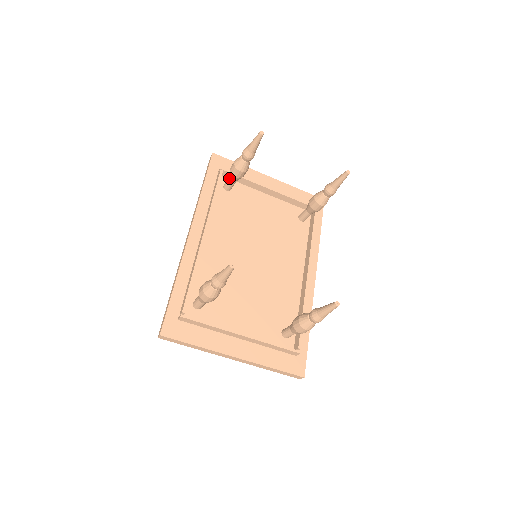
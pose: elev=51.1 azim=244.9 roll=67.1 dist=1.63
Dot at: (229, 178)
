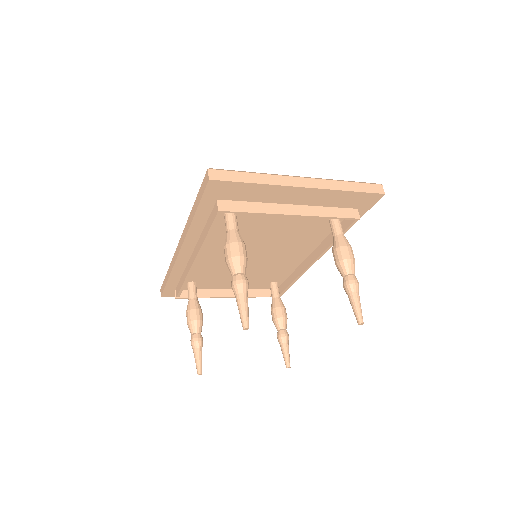
Dot at: (226, 234)
